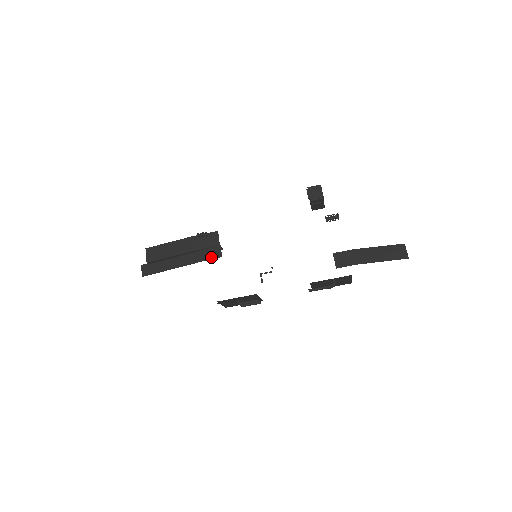
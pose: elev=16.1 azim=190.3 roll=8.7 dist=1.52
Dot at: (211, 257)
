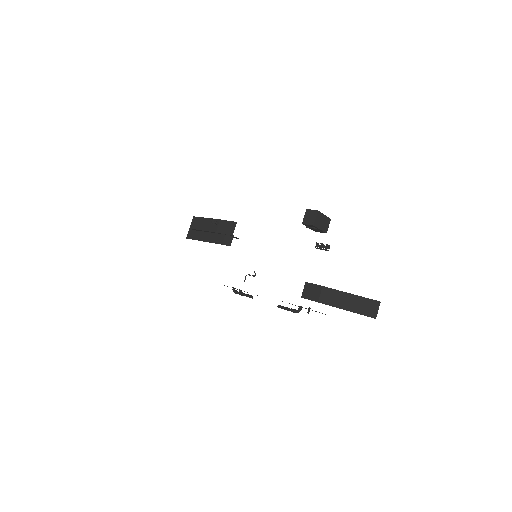
Dot at: (224, 243)
